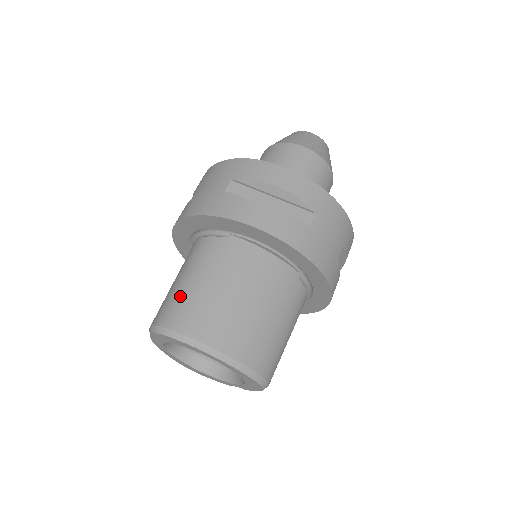
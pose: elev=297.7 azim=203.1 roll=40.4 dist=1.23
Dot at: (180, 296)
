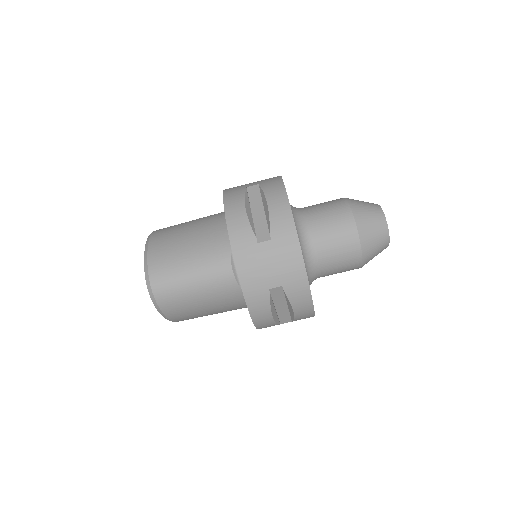
Dot at: (180, 291)
